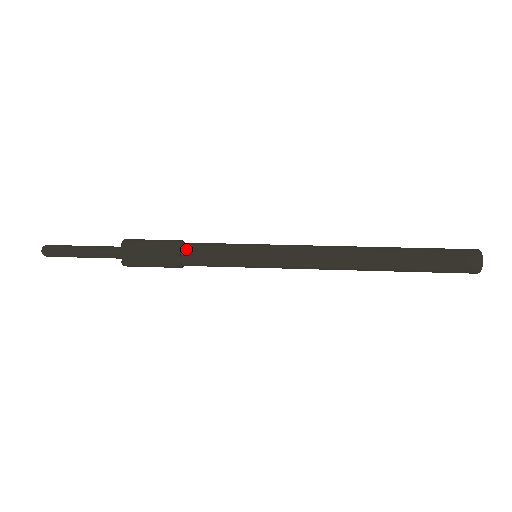
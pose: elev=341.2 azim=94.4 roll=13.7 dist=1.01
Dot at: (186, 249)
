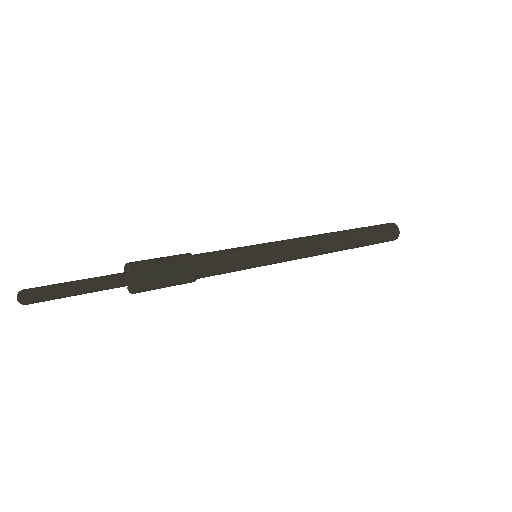
Dot at: (195, 254)
